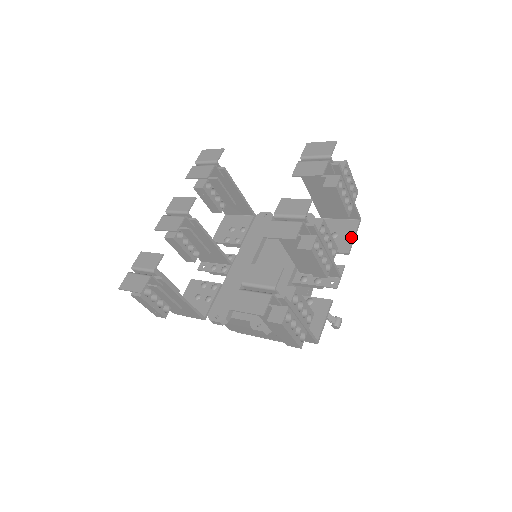
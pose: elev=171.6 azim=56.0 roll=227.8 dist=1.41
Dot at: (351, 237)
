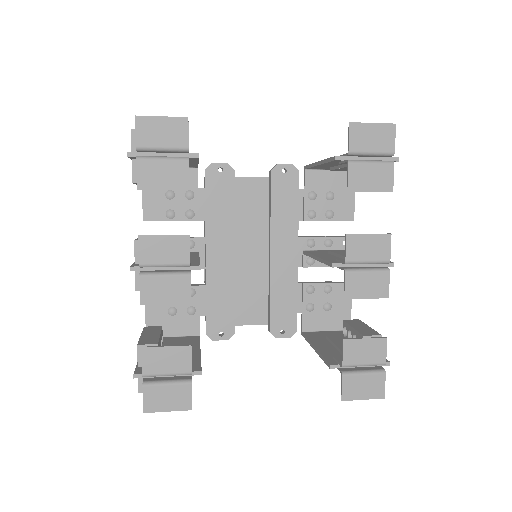
Dot at: (352, 197)
